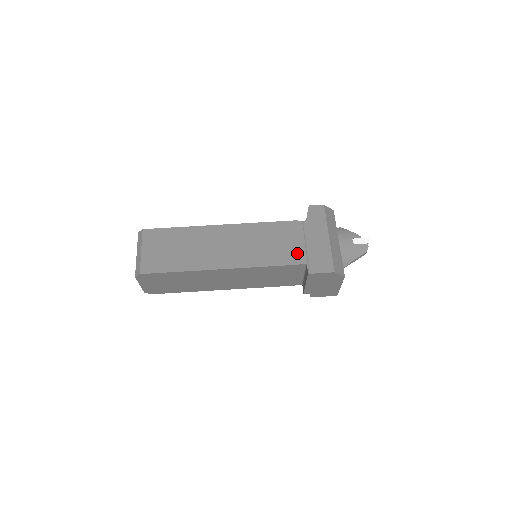
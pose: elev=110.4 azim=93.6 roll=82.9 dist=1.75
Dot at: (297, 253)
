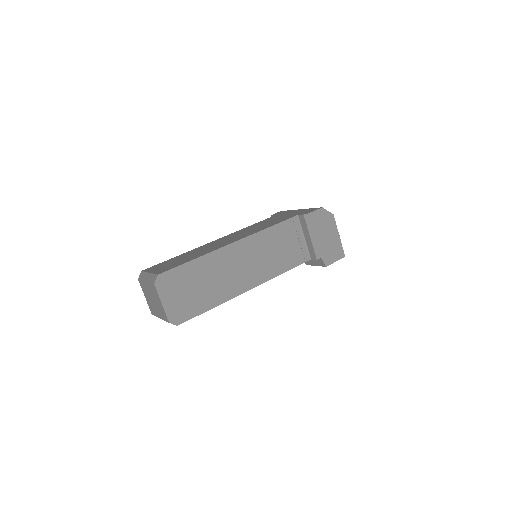
Dot at: (285, 218)
